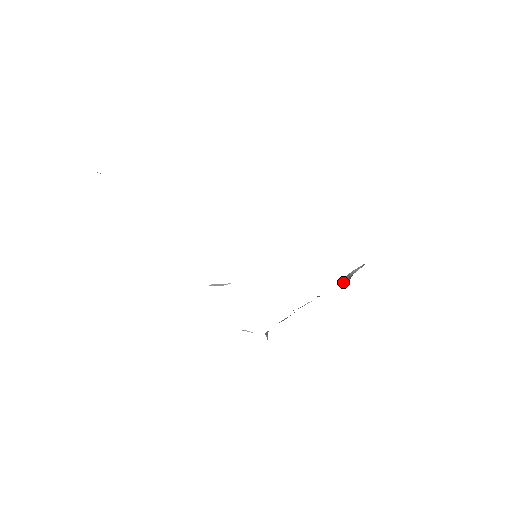
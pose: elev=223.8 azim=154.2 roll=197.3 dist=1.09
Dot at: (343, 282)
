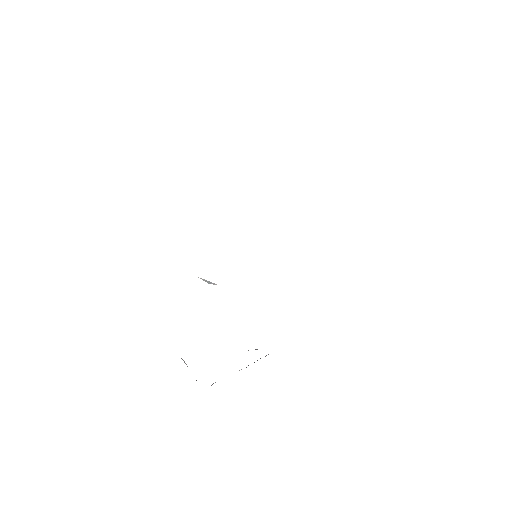
Dot at: occluded
